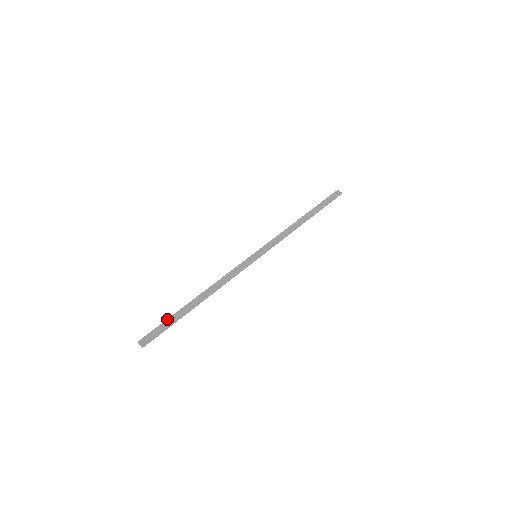
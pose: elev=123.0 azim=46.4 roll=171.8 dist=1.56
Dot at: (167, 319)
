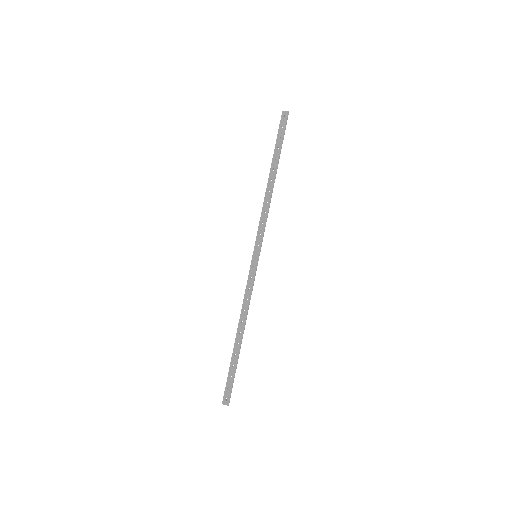
Dot at: (229, 371)
